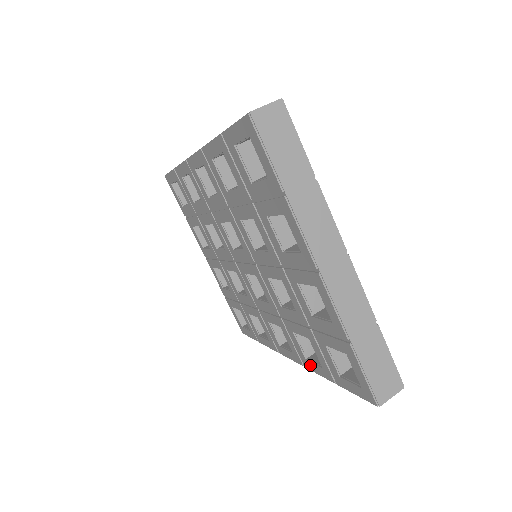
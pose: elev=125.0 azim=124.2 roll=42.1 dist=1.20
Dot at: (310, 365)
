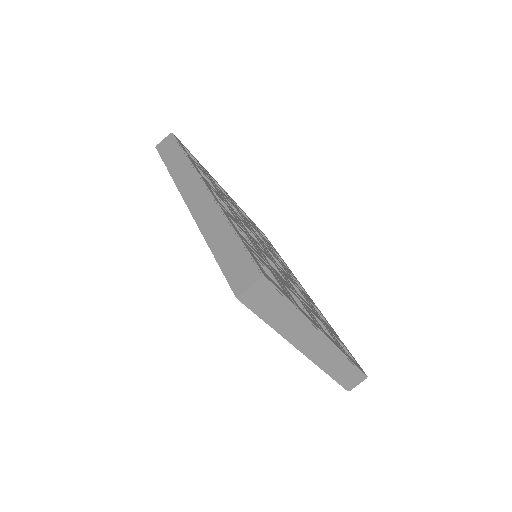
Dot at: occluded
